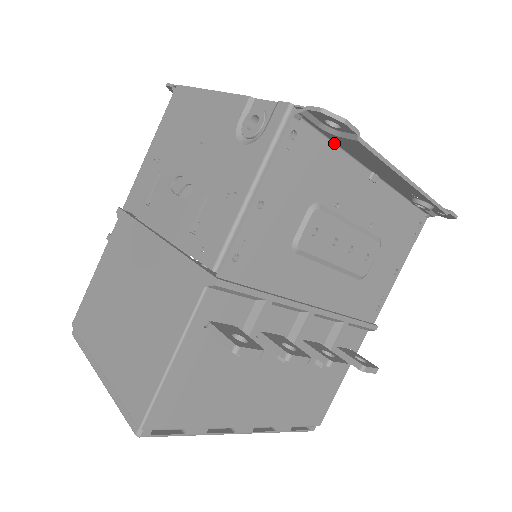
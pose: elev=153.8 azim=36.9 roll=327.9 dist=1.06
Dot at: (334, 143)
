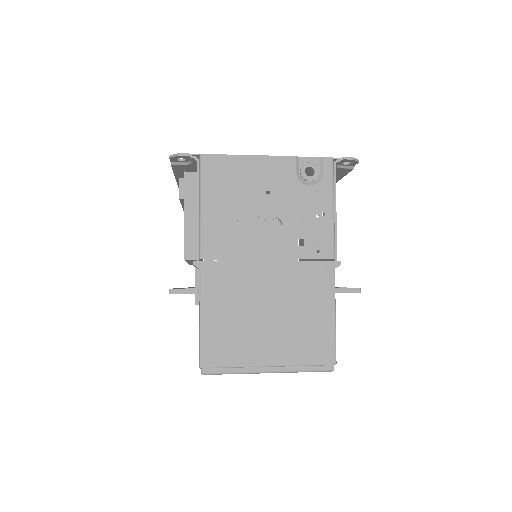
Dot at: occluded
